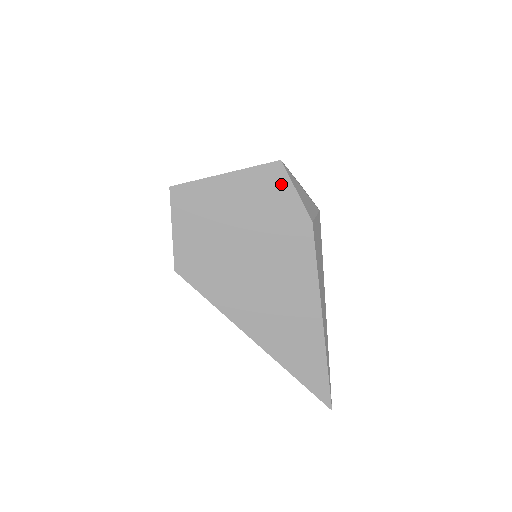
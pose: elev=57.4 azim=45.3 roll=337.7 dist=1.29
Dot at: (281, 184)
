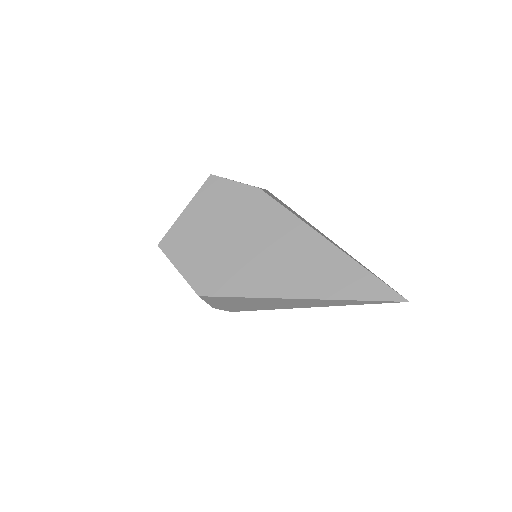
Dot at: (222, 186)
